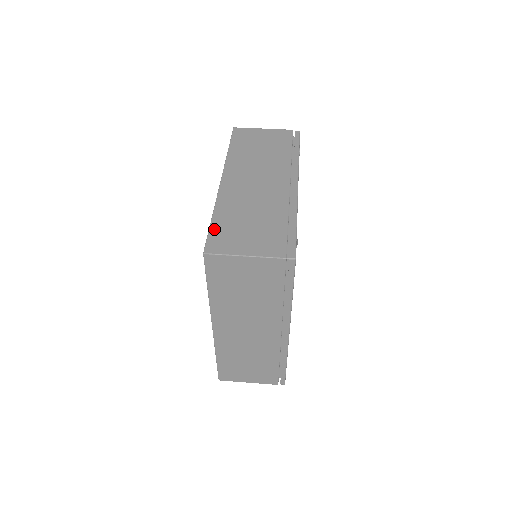
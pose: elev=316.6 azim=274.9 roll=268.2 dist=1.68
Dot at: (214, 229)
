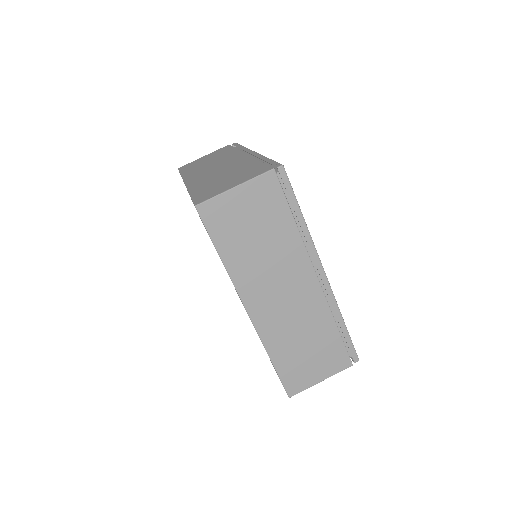
Dot at: (282, 373)
